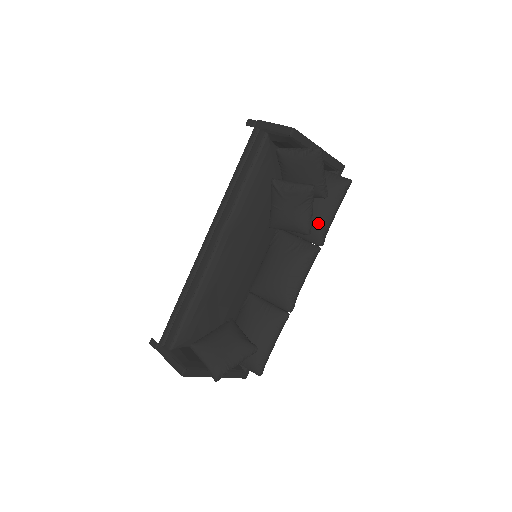
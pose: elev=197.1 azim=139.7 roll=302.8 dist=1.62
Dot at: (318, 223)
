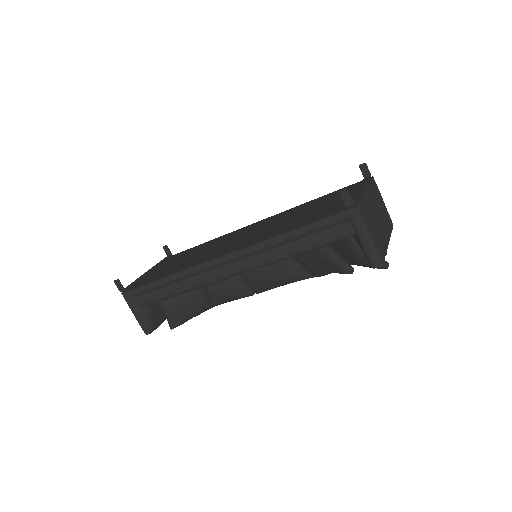
Dot at: occluded
